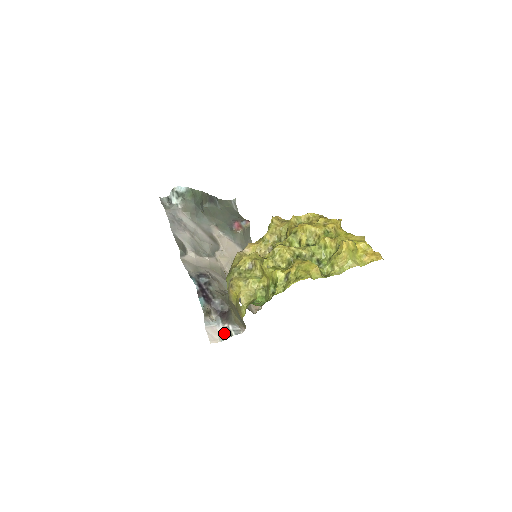
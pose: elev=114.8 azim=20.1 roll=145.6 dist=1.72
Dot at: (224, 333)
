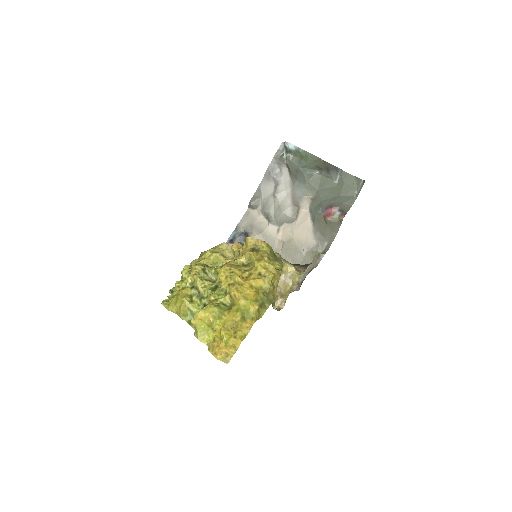
Dot at: occluded
